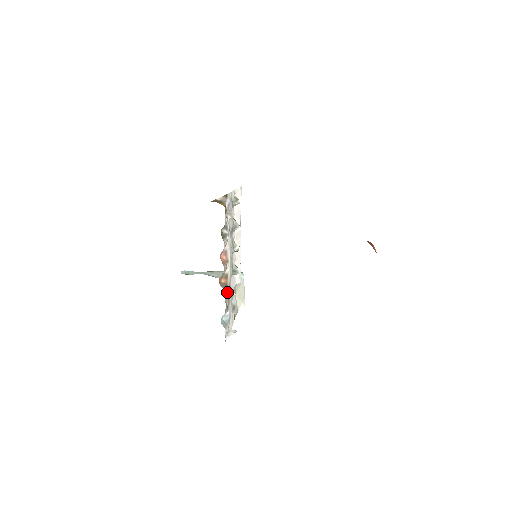
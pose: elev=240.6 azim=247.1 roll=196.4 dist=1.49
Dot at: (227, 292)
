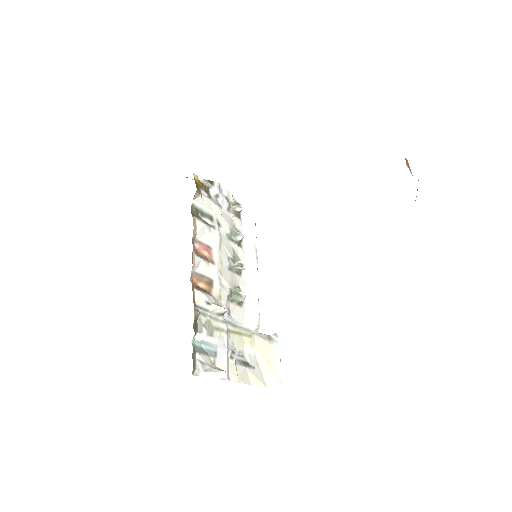
Dot at: (205, 299)
